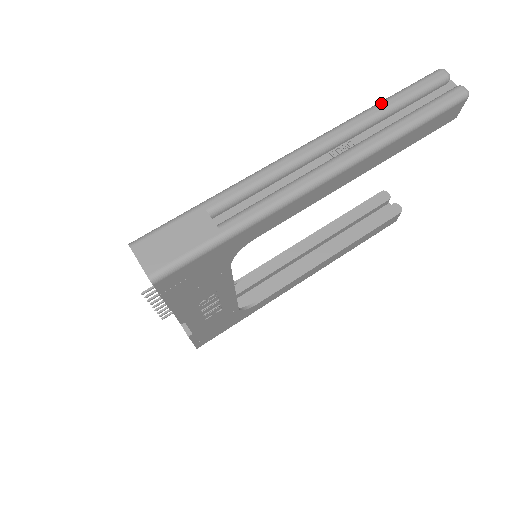
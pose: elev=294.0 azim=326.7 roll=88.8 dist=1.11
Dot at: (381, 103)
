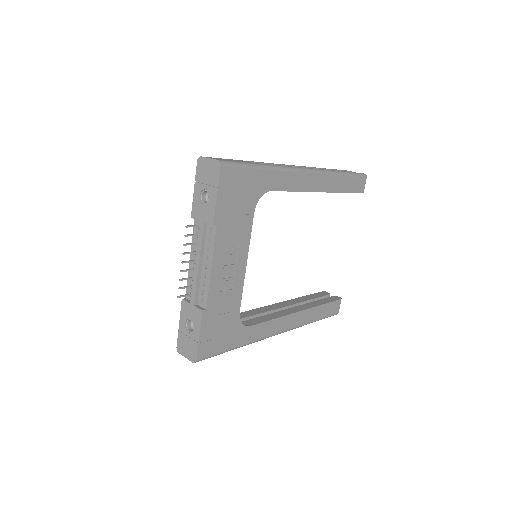
Dot at: occluded
